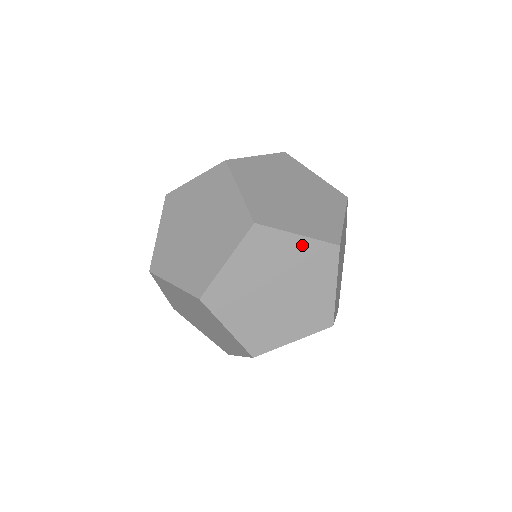
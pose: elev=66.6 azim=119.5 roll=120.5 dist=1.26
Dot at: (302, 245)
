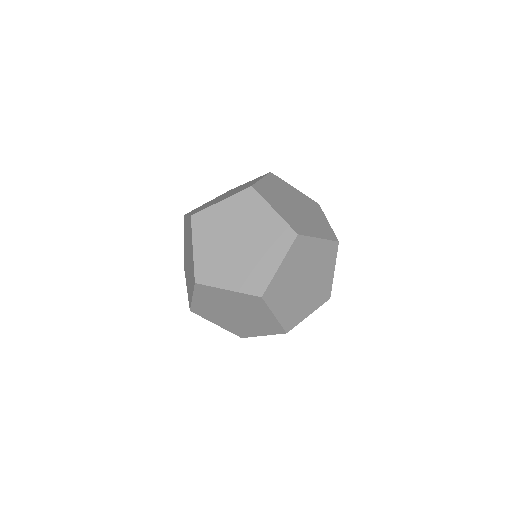
Dot at: (234, 295)
